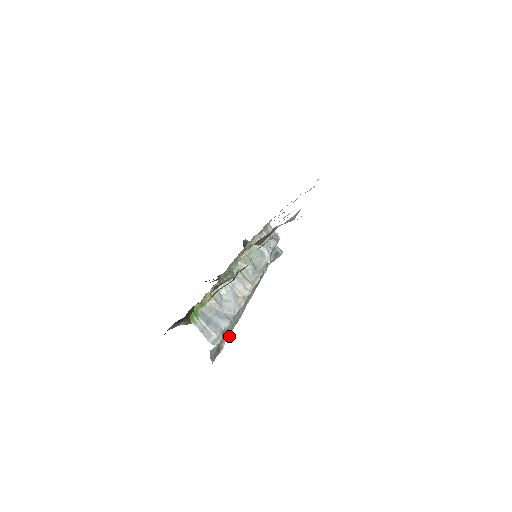
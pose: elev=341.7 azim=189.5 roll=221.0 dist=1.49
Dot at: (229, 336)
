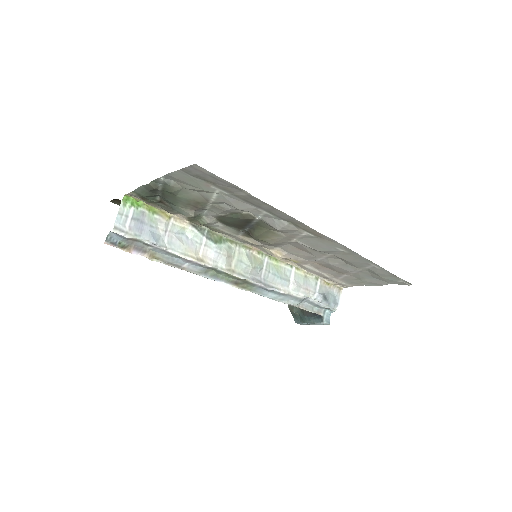
Dot at: (150, 258)
